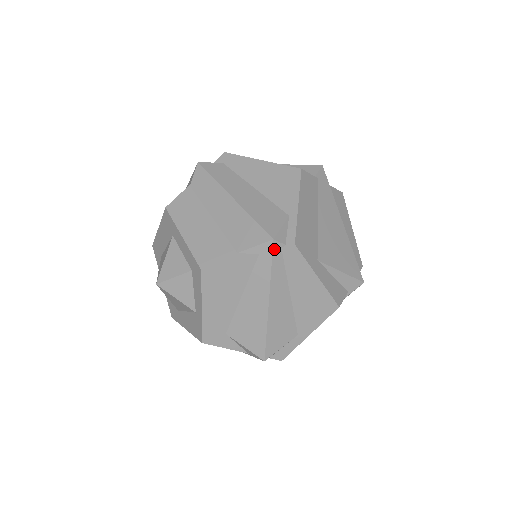
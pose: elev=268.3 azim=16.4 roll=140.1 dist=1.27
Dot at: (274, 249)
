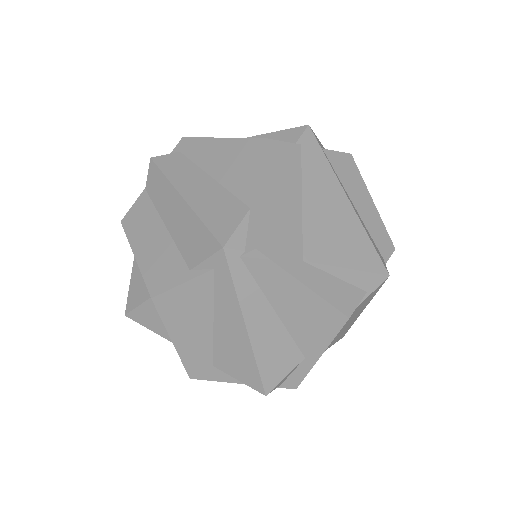
Dot at: (229, 260)
